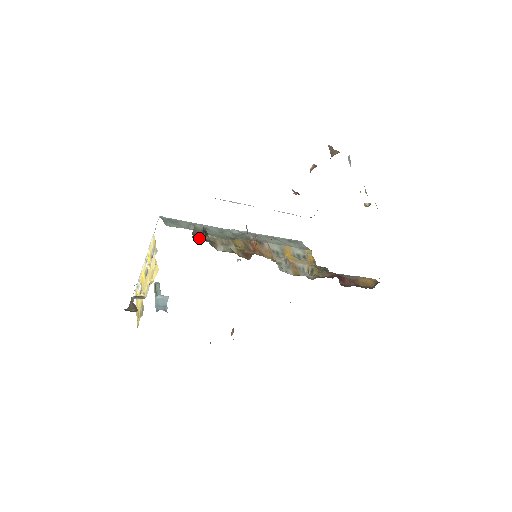
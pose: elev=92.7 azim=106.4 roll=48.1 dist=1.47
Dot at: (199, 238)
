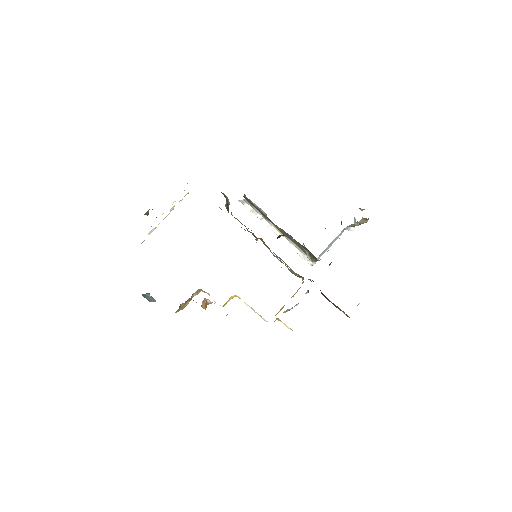
Dot at: occluded
